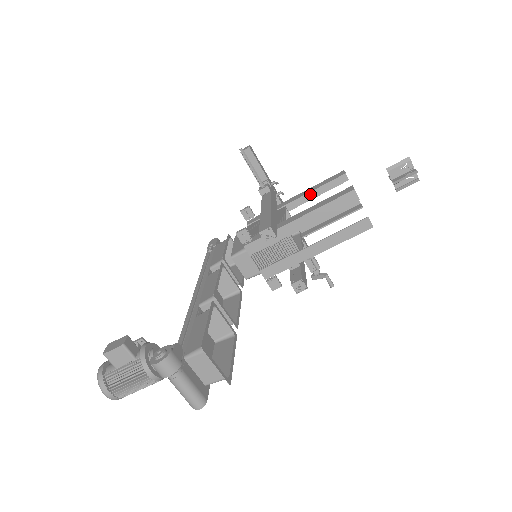
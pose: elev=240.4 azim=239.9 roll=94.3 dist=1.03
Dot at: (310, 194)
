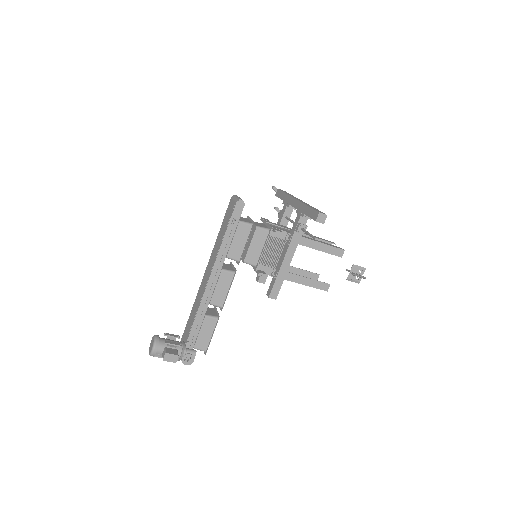
Dot at: (318, 242)
